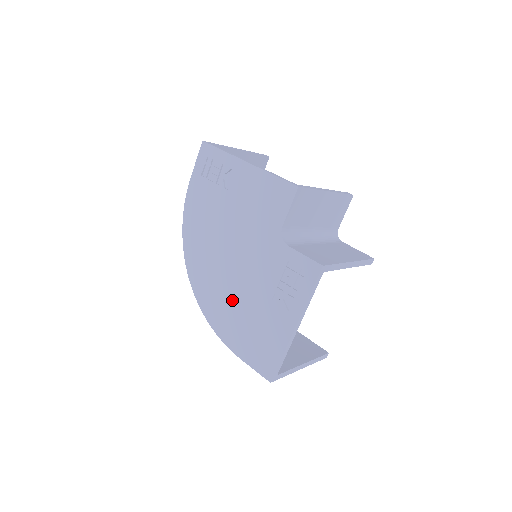
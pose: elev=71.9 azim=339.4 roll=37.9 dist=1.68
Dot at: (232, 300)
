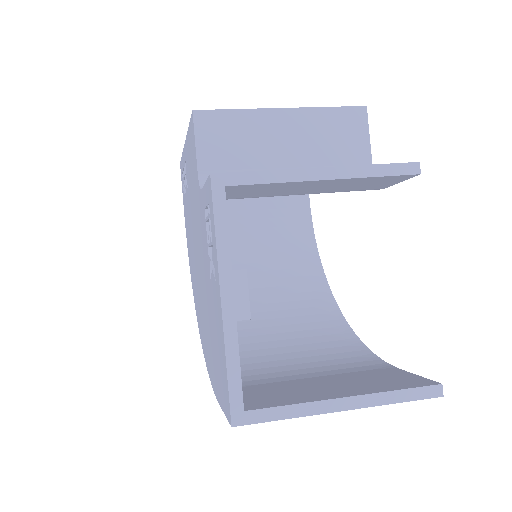
Dot at: (205, 317)
